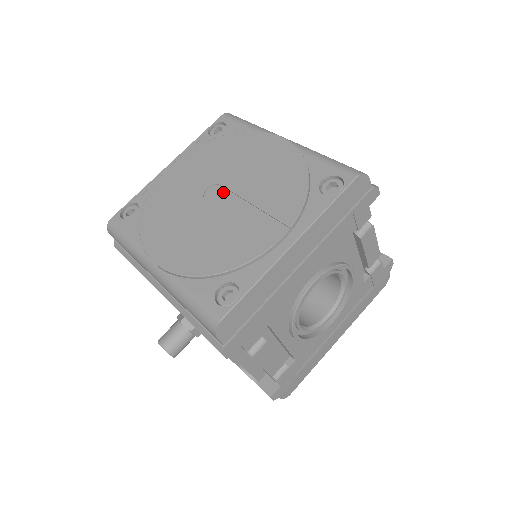
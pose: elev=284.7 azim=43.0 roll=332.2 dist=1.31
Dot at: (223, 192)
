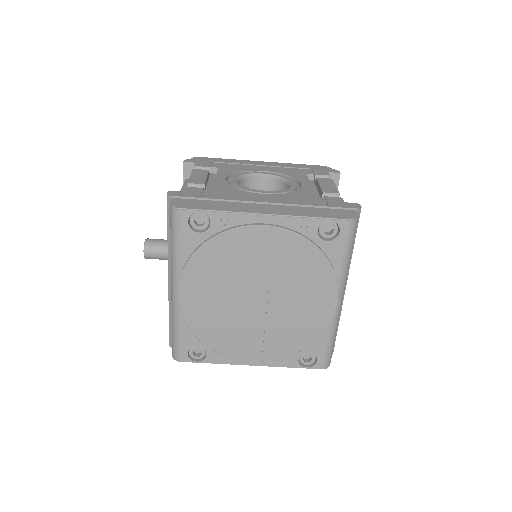
Dot at: (264, 298)
